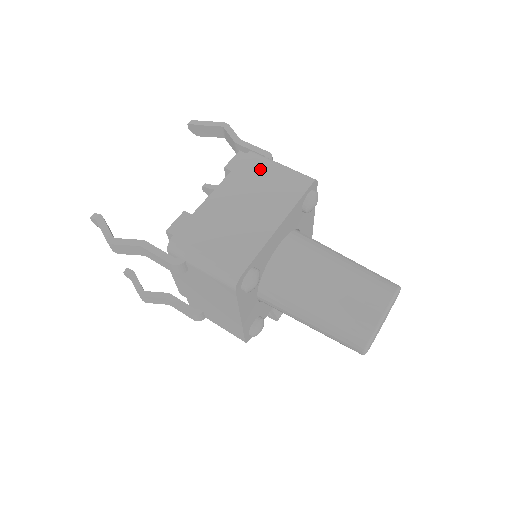
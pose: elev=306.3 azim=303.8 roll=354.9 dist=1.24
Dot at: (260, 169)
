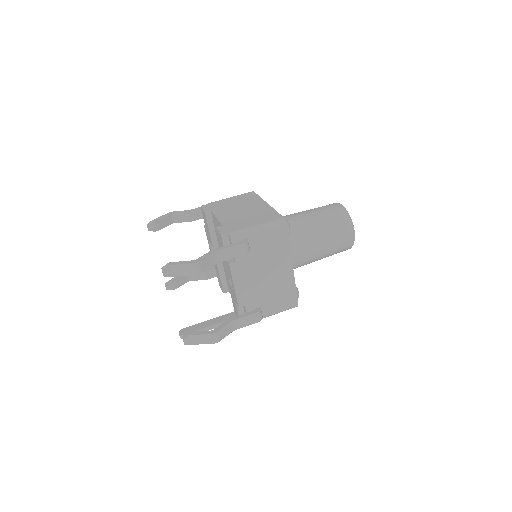
Dot at: (223, 202)
